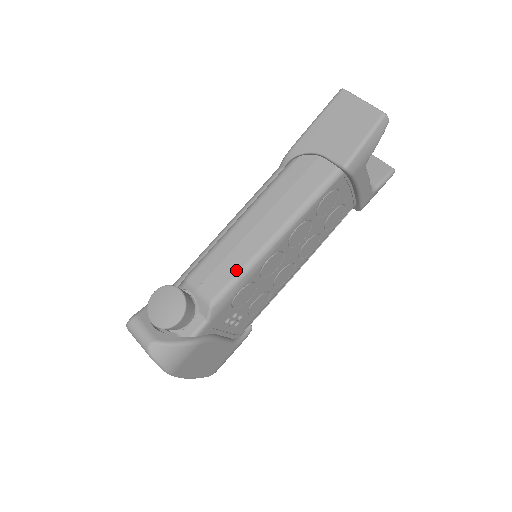
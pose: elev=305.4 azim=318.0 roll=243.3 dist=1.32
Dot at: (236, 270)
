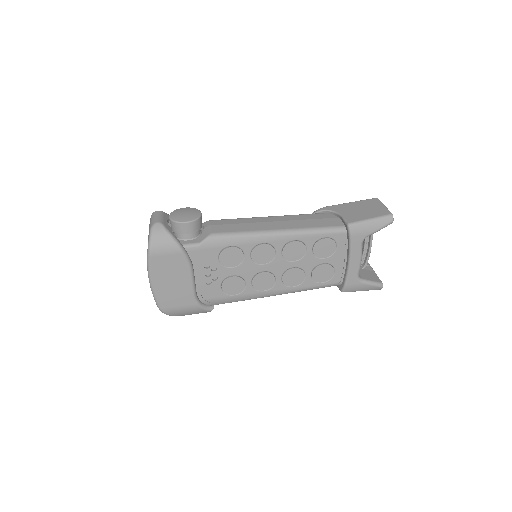
Dot at: (241, 230)
